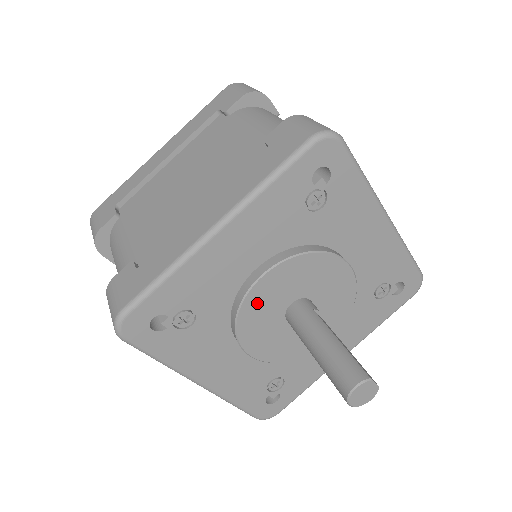
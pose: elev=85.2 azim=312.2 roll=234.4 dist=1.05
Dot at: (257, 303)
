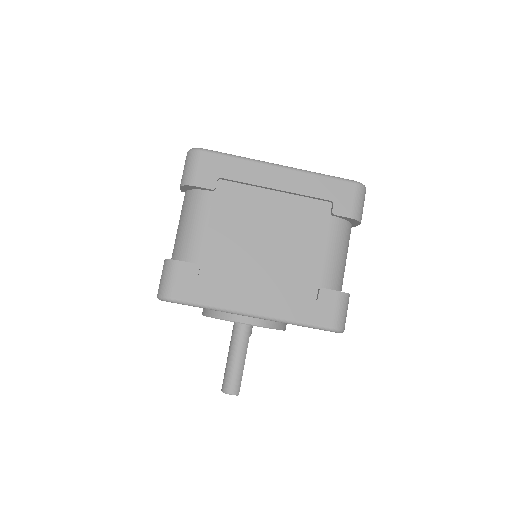
Dot at: occluded
